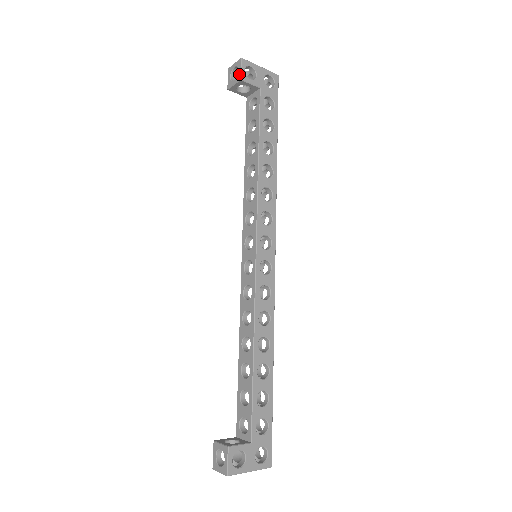
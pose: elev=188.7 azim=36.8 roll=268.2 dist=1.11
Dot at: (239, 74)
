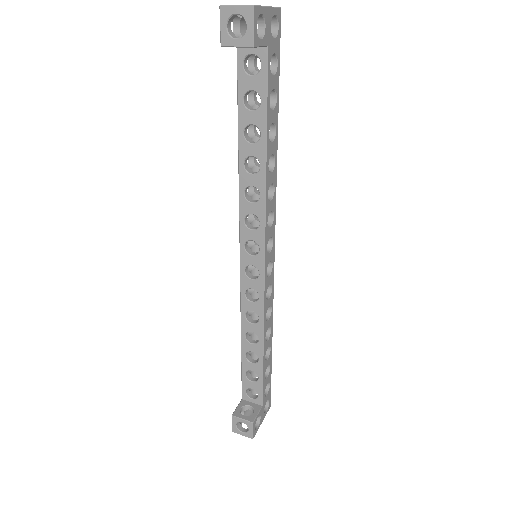
Dot at: (250, 36)
